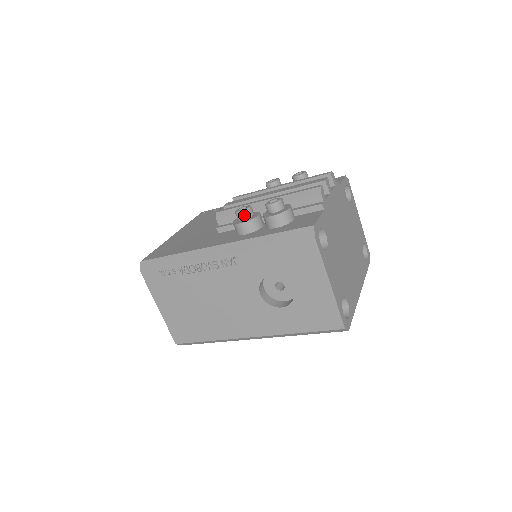
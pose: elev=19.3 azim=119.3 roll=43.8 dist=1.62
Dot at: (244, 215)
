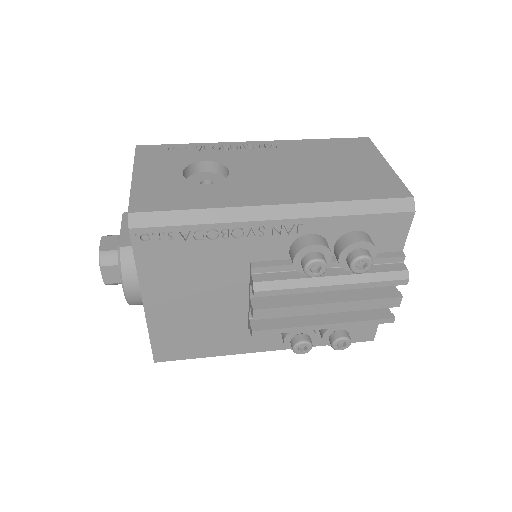
Dot at: (304, 350)
